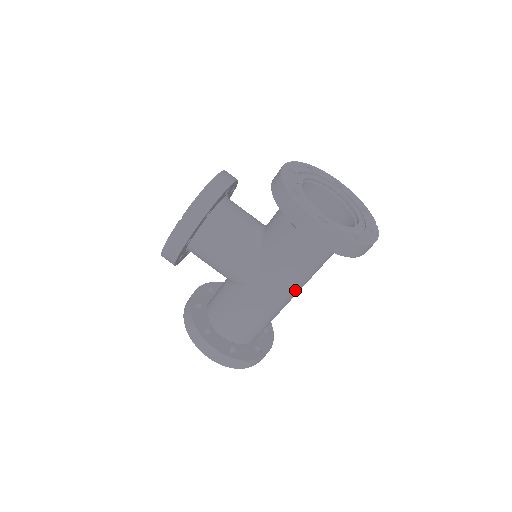
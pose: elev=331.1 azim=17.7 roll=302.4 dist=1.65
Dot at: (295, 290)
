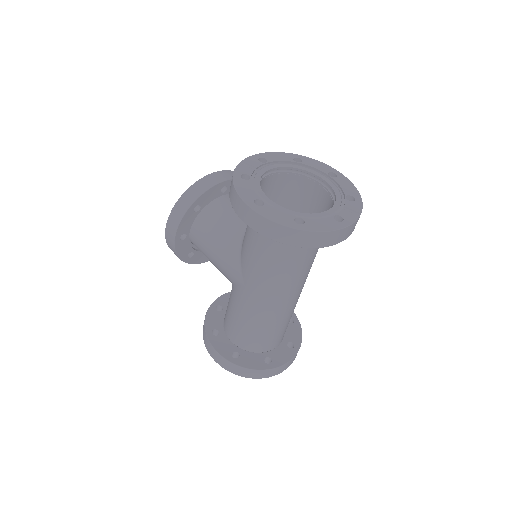
Dot at: (278, 291)
